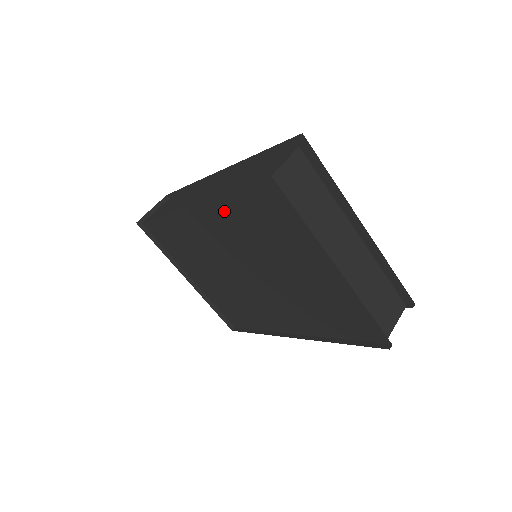
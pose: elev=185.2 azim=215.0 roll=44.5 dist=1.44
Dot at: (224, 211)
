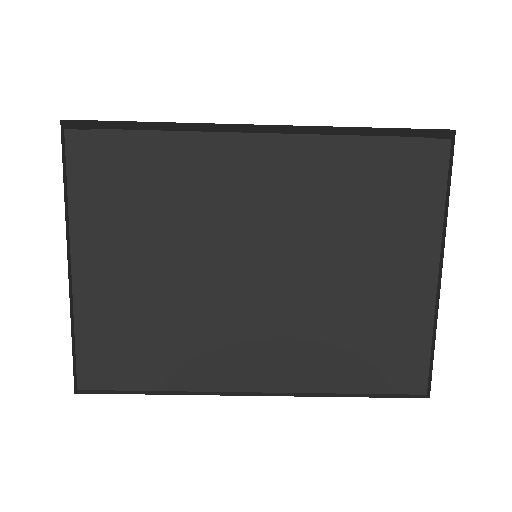
Dot at: (323, 160)
